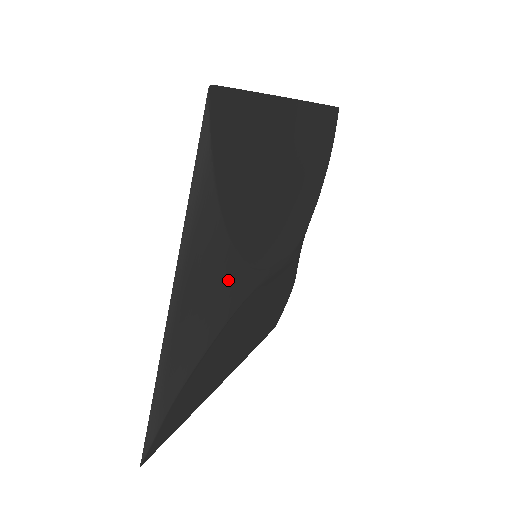
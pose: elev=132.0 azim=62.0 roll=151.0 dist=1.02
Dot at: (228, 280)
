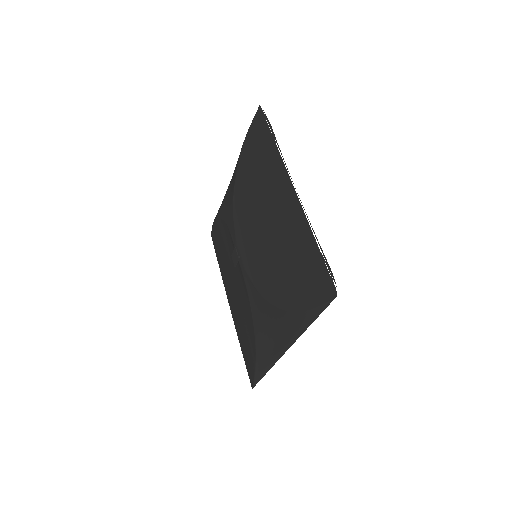
Dot at: occluded
